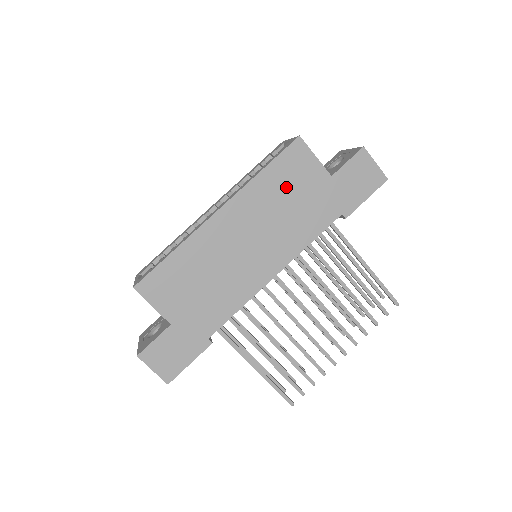
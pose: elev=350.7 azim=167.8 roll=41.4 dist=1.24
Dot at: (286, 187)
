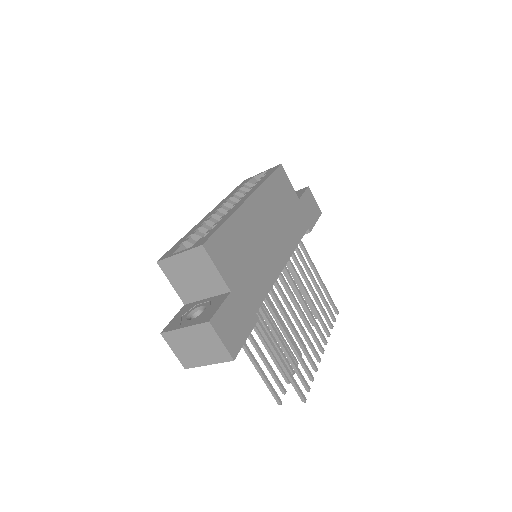
Dot at: (281, 196)
